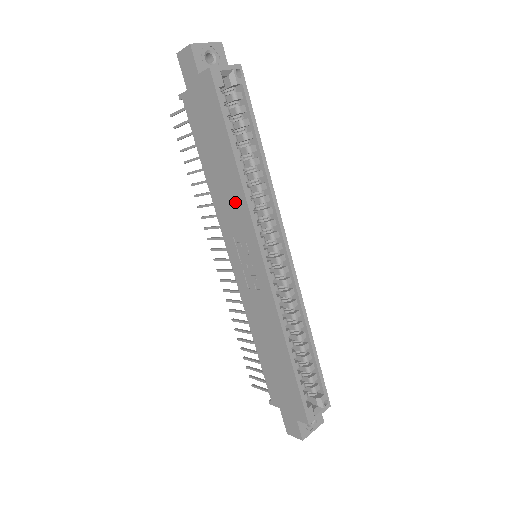
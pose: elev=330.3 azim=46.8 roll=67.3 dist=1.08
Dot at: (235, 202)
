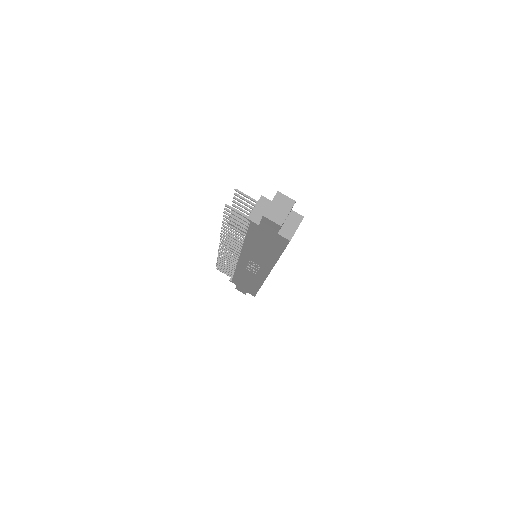
Dot at: (264, 260)
